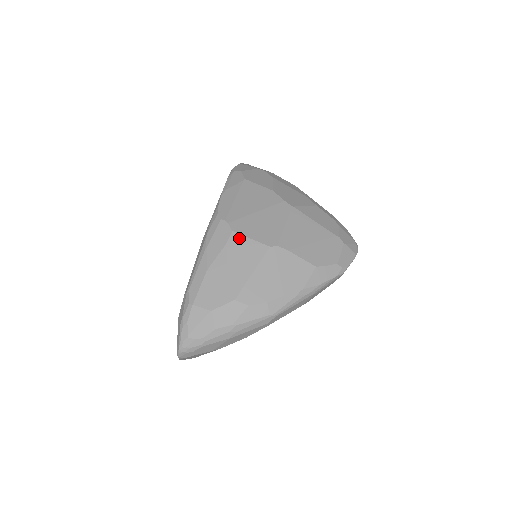
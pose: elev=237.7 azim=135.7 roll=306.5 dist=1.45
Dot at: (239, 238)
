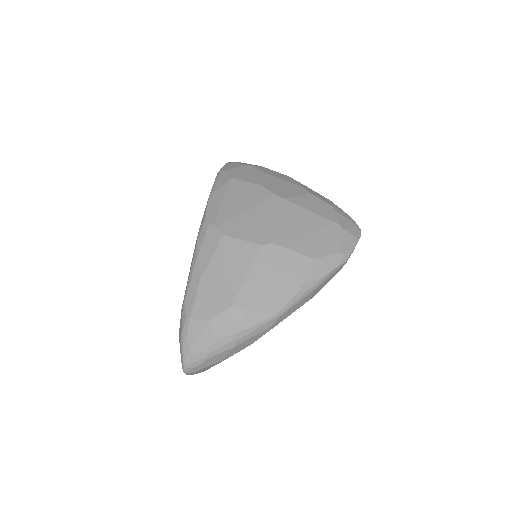
Dot at: (229, 241)
